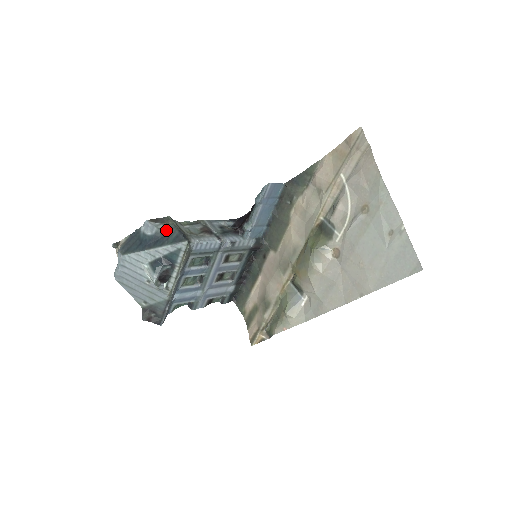
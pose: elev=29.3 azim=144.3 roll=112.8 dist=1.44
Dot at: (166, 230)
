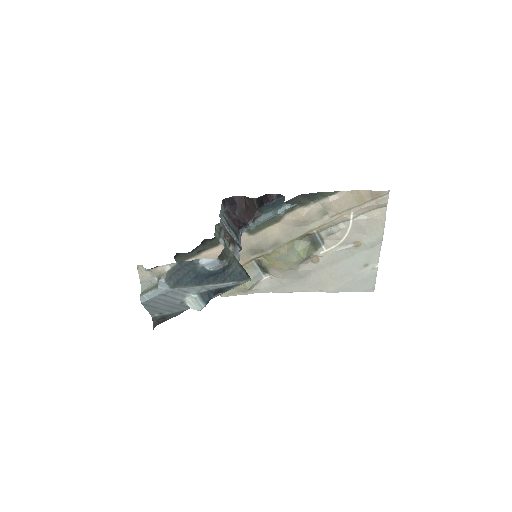
Dot at: (229, 266)
